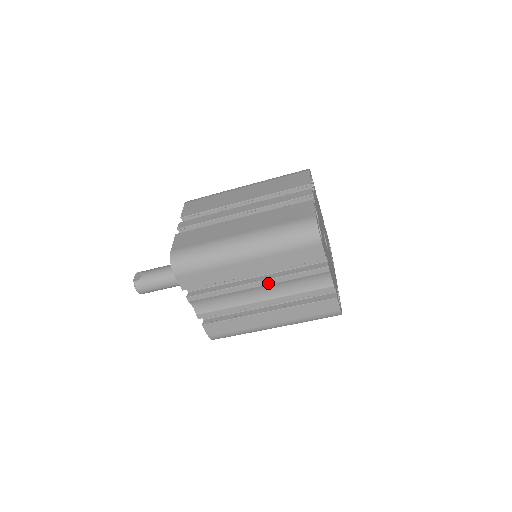
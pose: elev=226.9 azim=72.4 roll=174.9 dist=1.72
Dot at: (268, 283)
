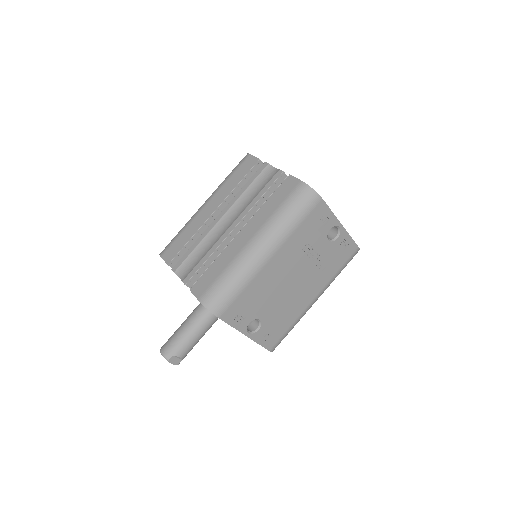
Dot at: (228, 208)
